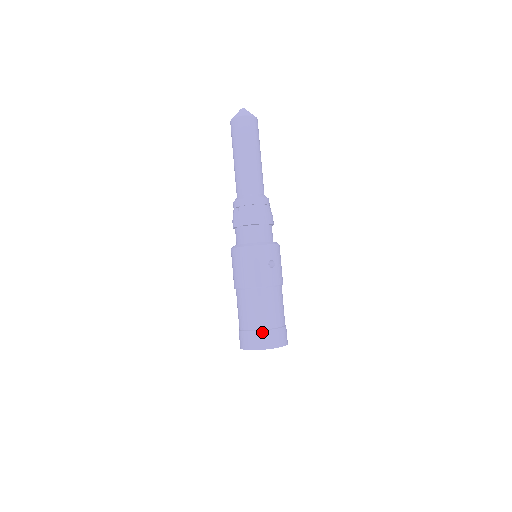
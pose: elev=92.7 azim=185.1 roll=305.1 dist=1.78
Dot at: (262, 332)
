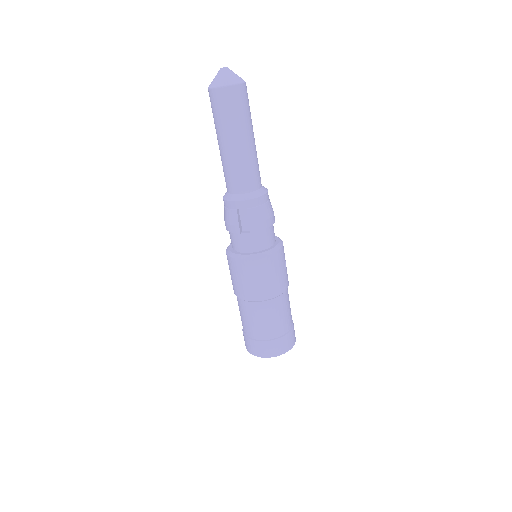
Dot at: (286, 336)
